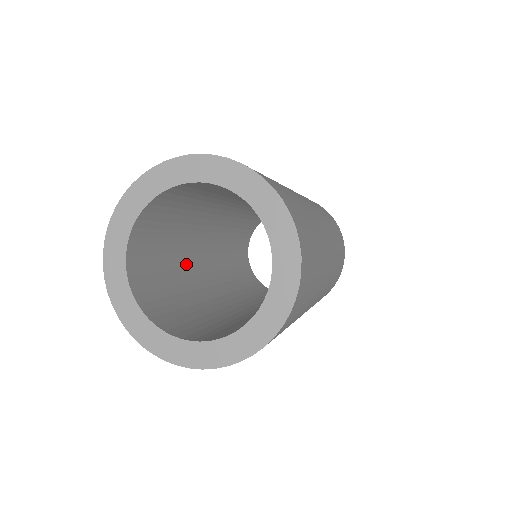
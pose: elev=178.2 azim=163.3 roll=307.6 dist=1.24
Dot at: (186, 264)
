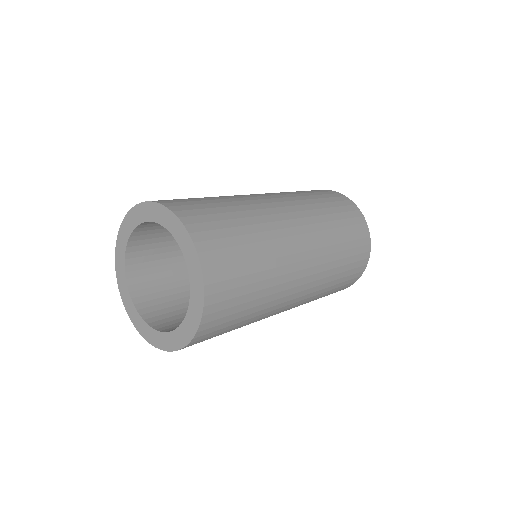
Dot at: occluded
